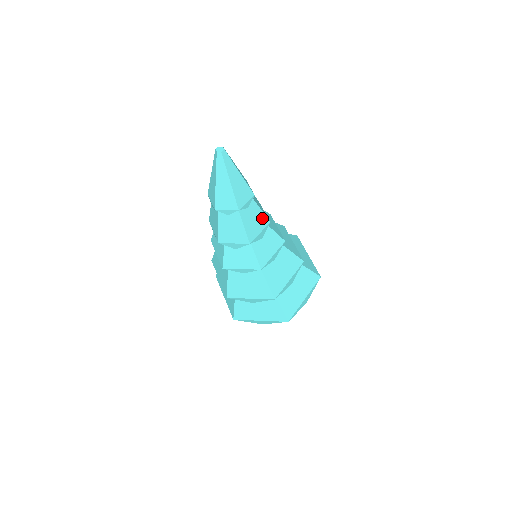
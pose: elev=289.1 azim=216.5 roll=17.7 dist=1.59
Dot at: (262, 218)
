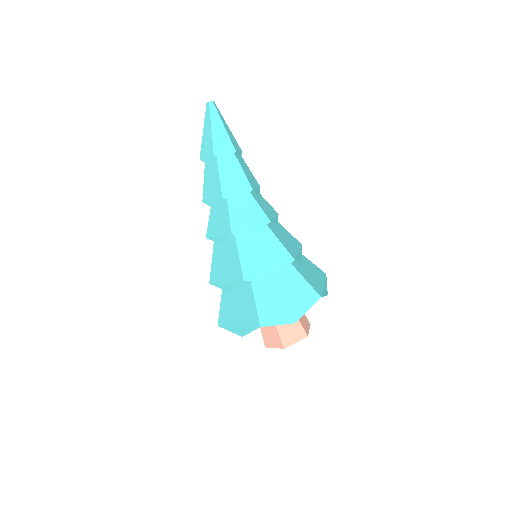
Dot at: (244, 181)
